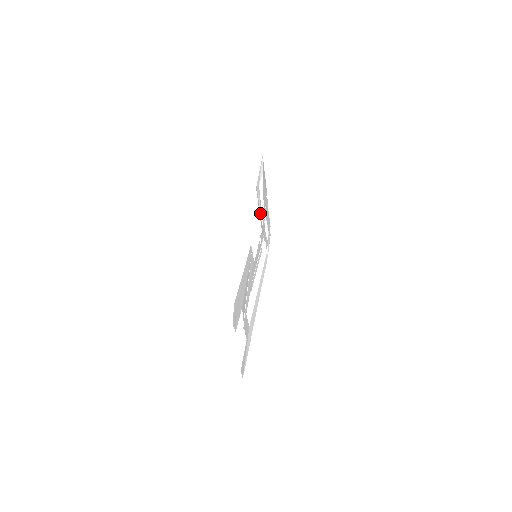
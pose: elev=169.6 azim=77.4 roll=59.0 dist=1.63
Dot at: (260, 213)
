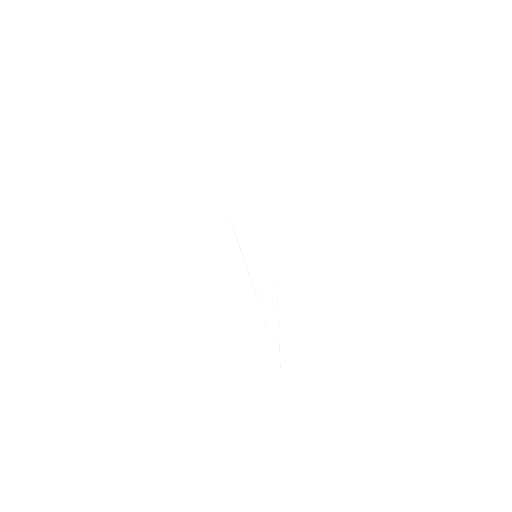
Dot at: occluded
